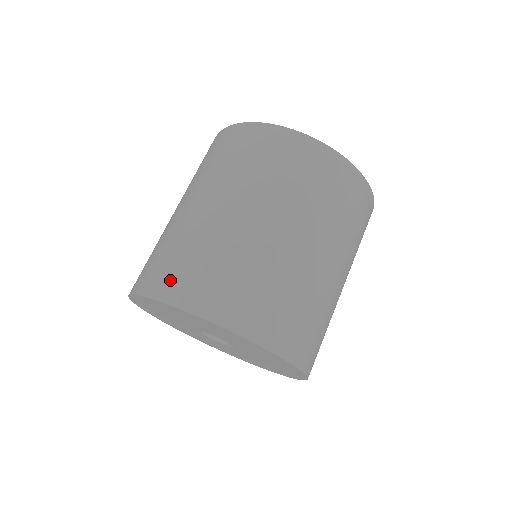
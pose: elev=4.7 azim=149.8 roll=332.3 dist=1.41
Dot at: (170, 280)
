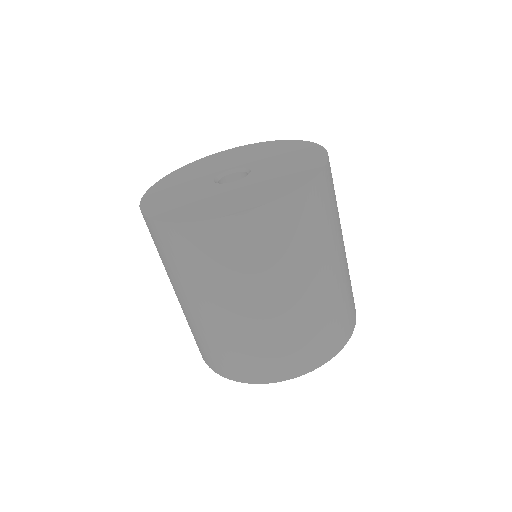
Dot at: (237, 369)
